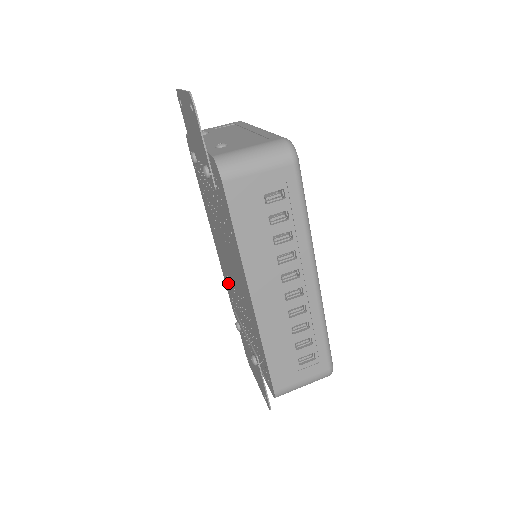
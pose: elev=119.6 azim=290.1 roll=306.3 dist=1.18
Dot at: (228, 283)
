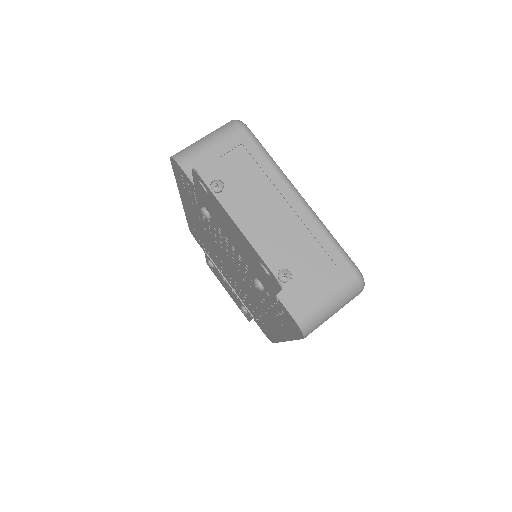
Dot at: (202, 240)
